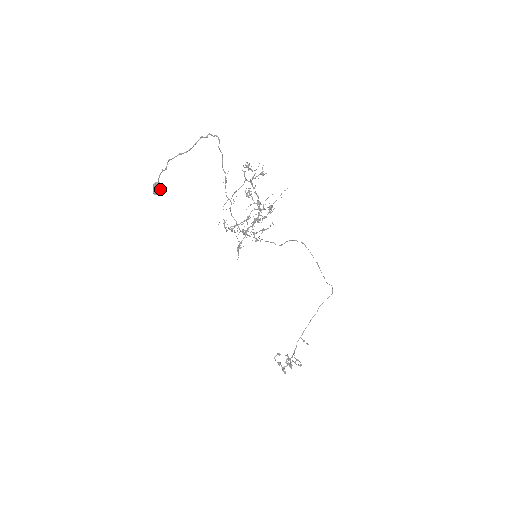
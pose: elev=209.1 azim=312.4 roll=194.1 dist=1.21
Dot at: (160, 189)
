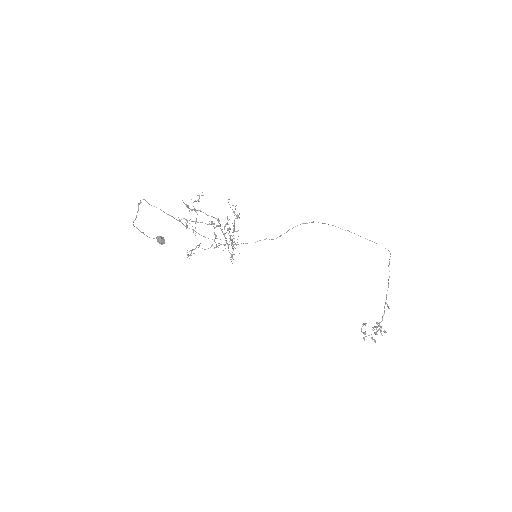
Dot at: (161, 240)
